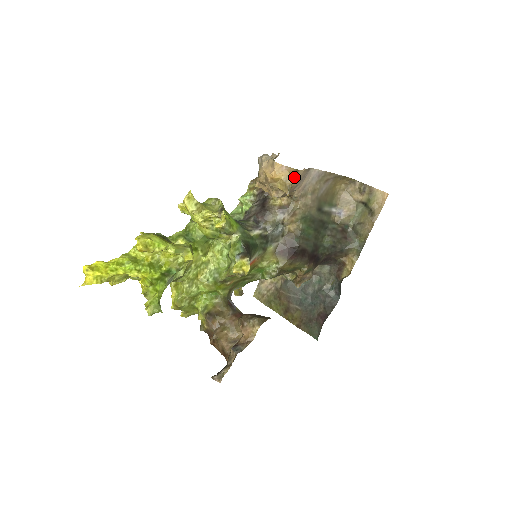
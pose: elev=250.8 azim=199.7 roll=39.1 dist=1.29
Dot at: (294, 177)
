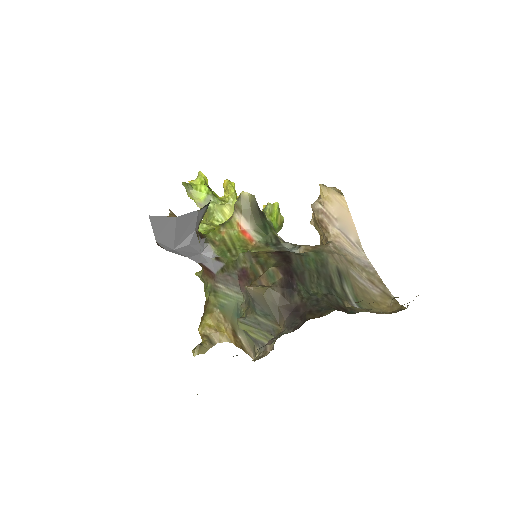
Dot at: (335, 191)
